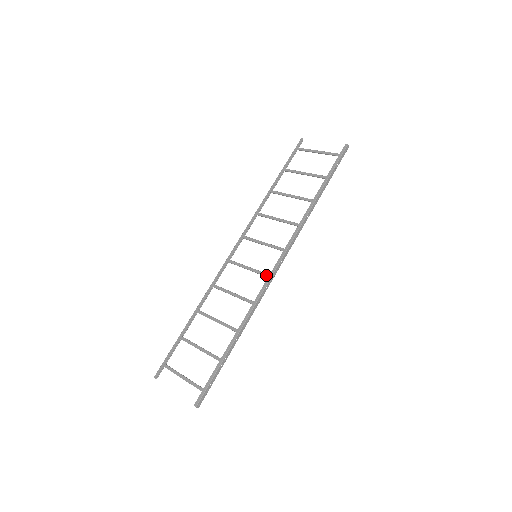
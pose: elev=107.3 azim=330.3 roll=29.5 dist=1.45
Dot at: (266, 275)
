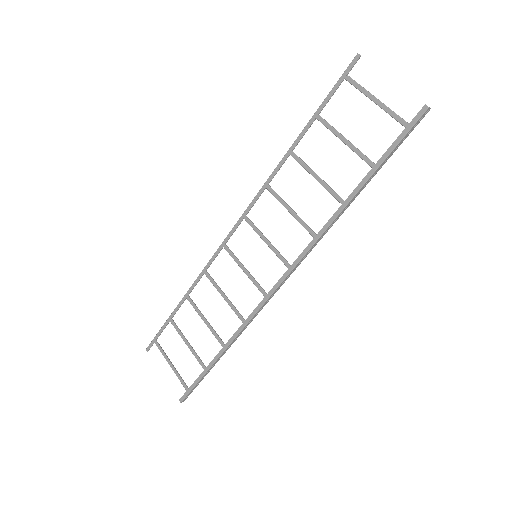
Dot at: (262, 293)
